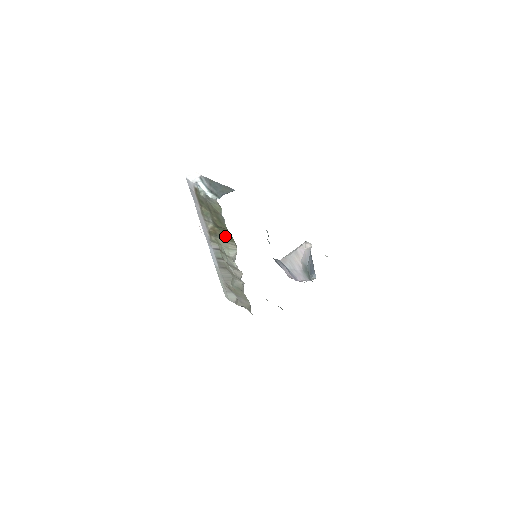
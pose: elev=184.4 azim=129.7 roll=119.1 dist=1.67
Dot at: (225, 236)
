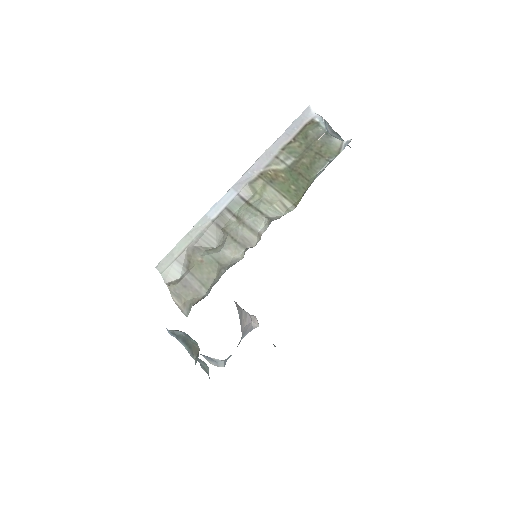
Dot at: (288, 189)
